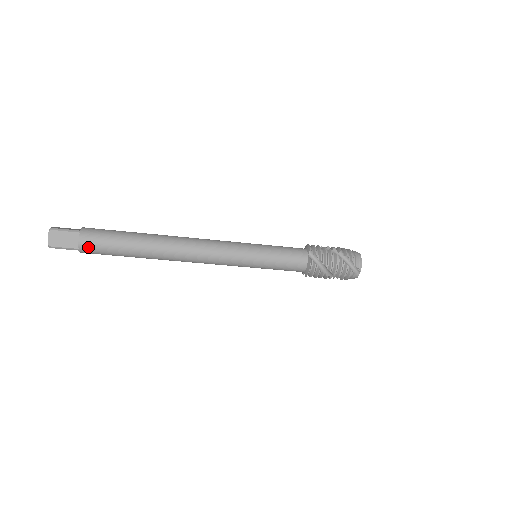
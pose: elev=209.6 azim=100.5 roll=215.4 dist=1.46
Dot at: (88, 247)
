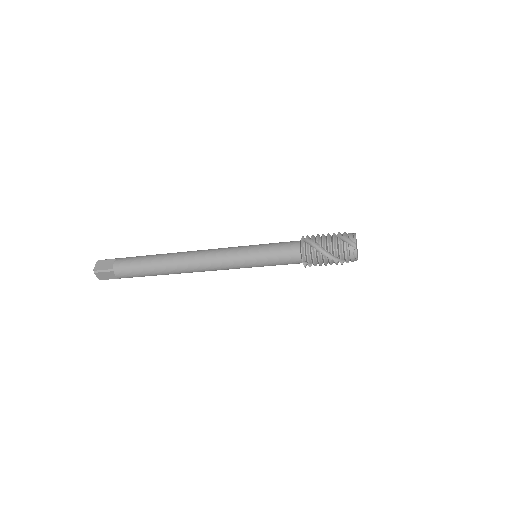
Dot at: (120, 266)
